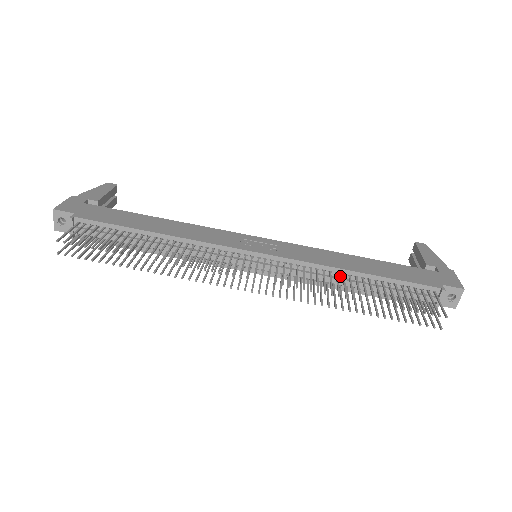
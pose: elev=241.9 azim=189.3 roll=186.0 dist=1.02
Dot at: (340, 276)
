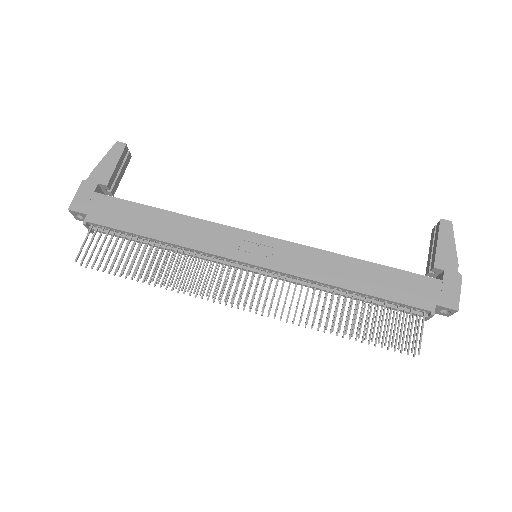
Dot at: (332, 288)
